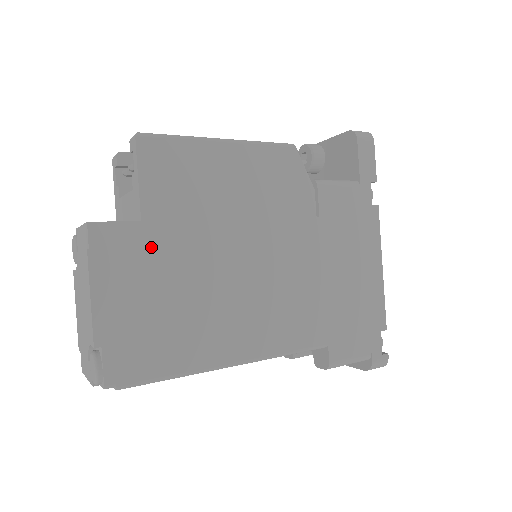
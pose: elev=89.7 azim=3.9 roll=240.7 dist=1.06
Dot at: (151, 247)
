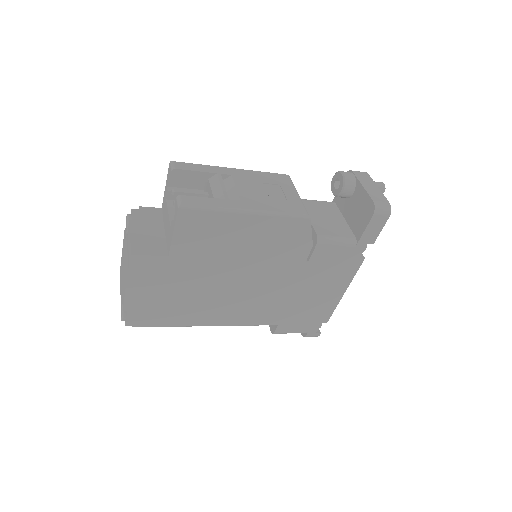
Dot at: (171, 270)
